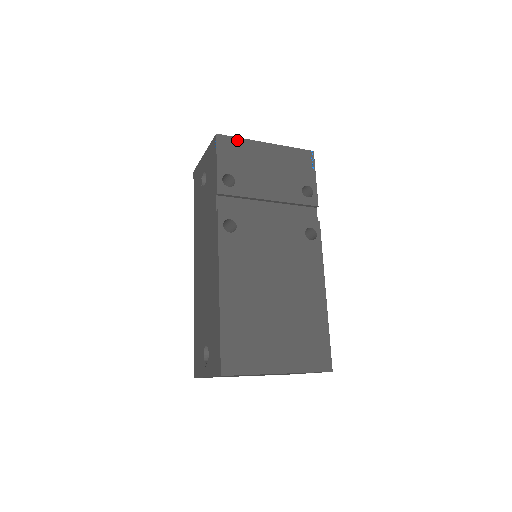
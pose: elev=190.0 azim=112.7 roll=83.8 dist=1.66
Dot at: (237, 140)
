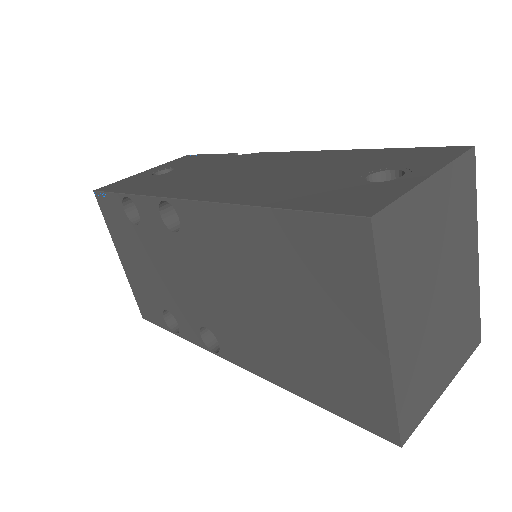
Dot at: occluded
